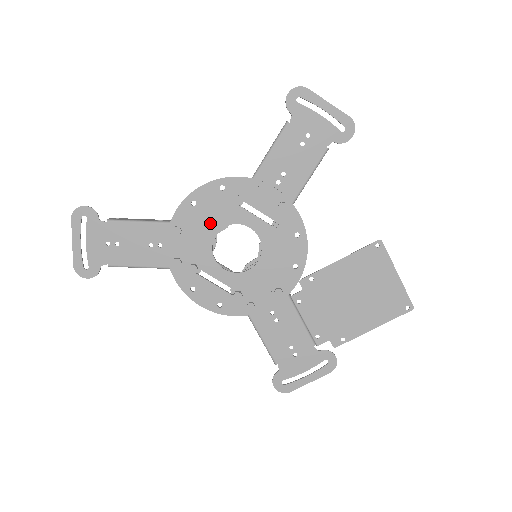
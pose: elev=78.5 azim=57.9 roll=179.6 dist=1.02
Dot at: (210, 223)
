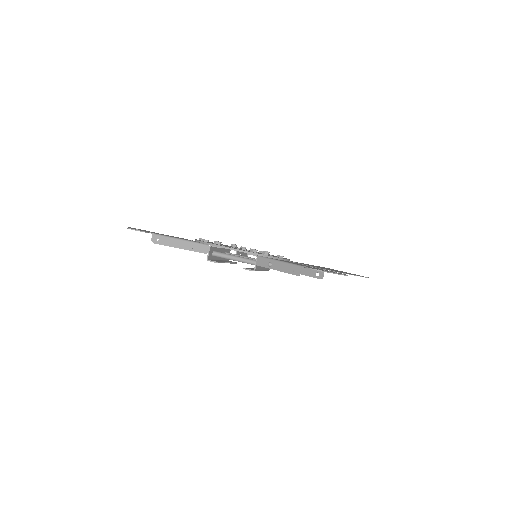
Dot at: occluded
